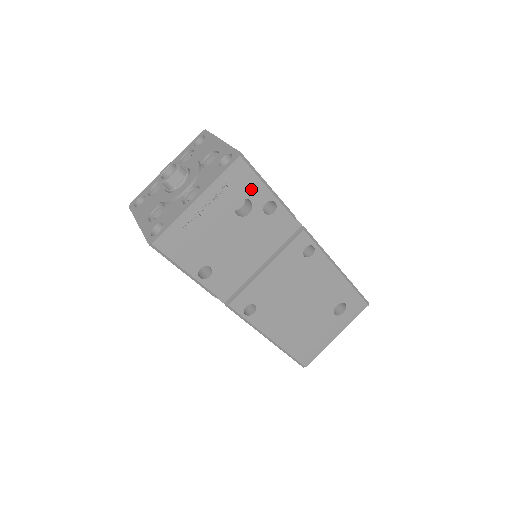
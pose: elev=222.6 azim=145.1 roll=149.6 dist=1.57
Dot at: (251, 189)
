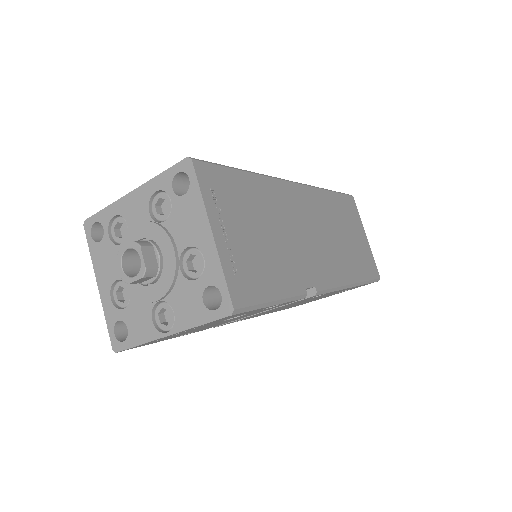
Dot at: occluded
